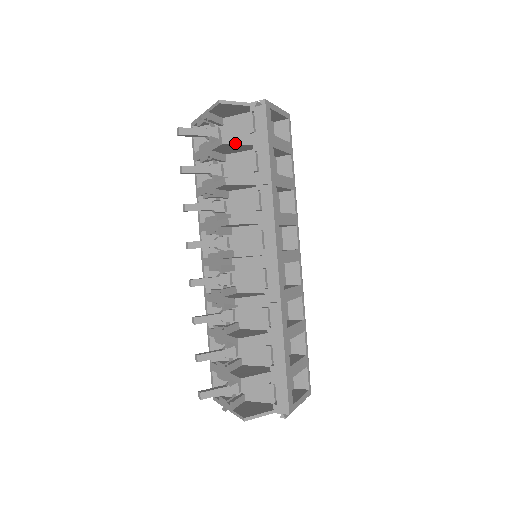
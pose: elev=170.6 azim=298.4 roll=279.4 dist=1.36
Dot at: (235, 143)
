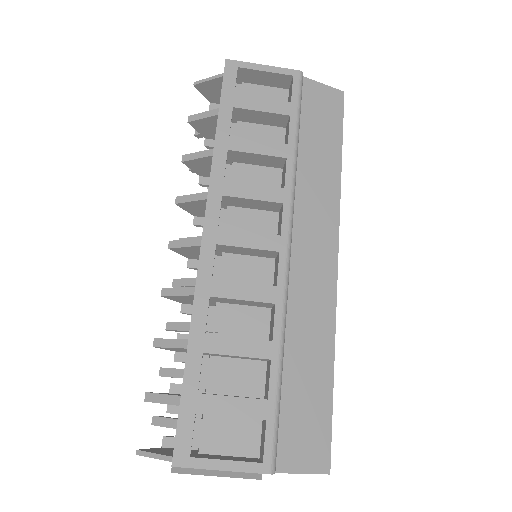
Dot at: (200, 118)
